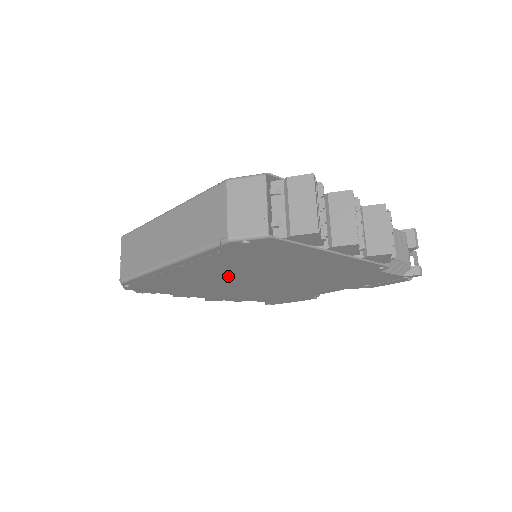
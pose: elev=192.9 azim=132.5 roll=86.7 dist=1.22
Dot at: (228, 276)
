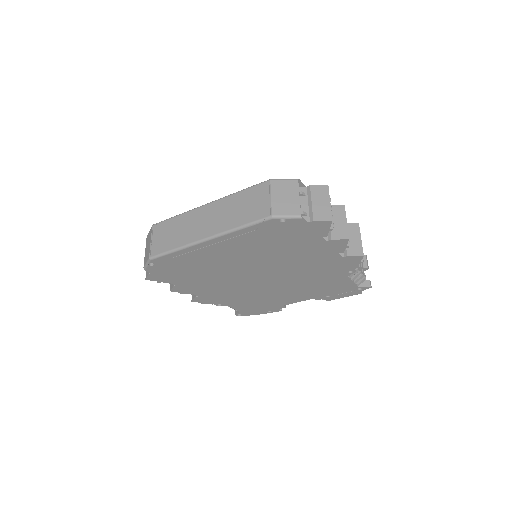
Dot at: (239, 264)
